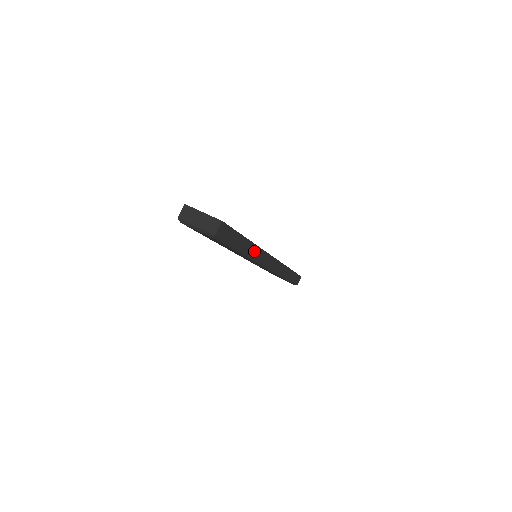
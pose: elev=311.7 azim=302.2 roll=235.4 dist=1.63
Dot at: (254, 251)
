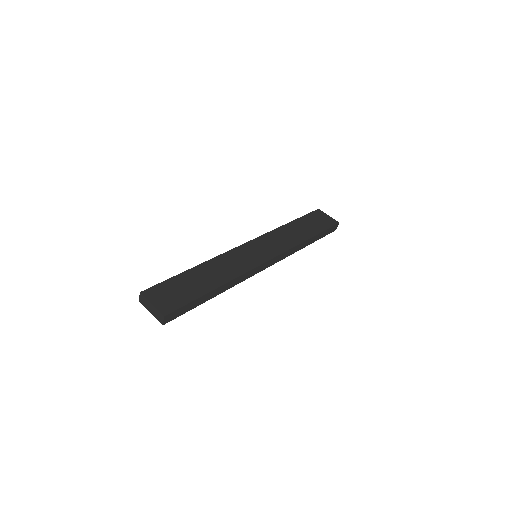
Dot at: (232, 283)
